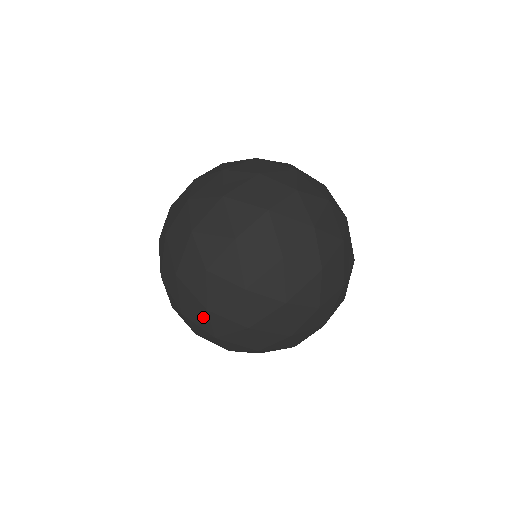
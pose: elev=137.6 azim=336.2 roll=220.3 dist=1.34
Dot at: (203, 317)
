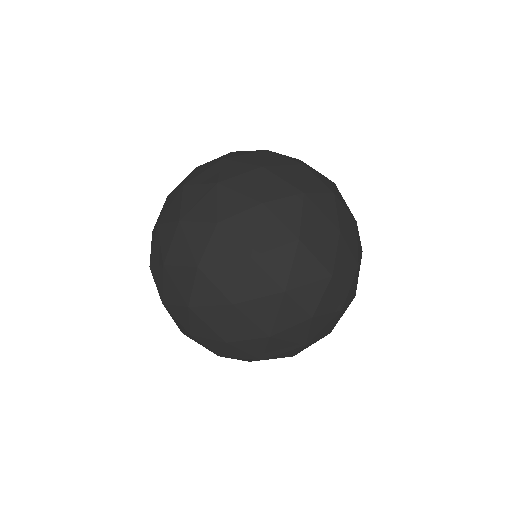
Dot at: occluded
